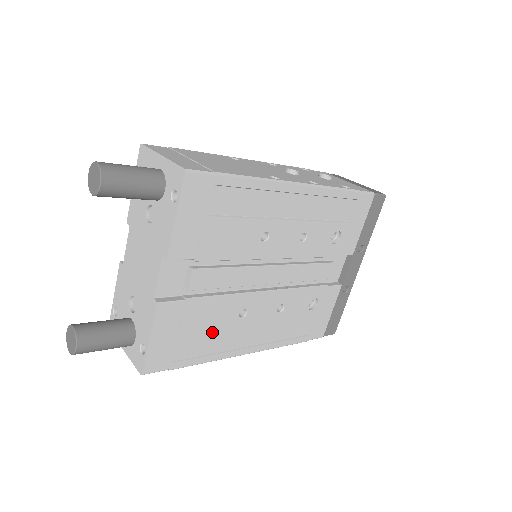
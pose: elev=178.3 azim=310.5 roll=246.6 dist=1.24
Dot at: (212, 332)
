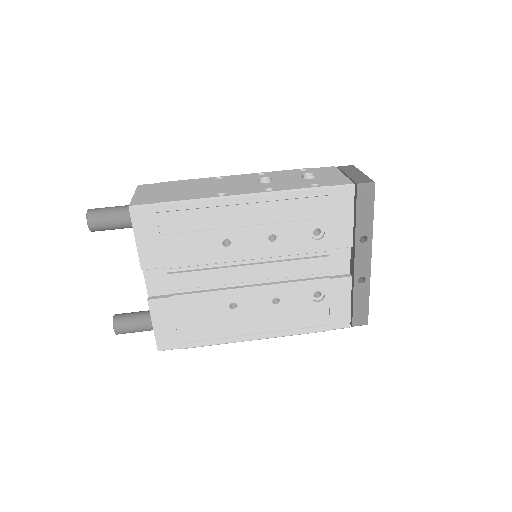
Dot at: (208, 321)
